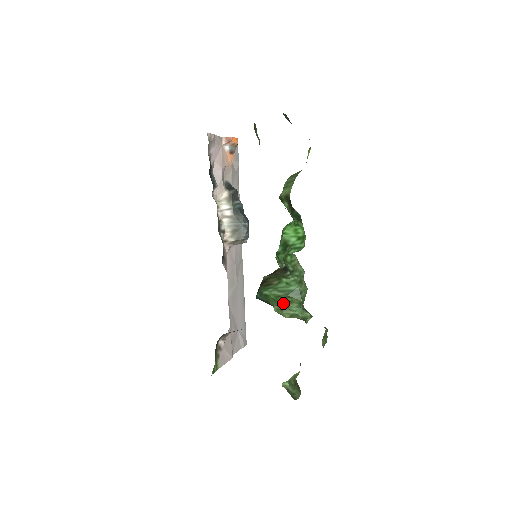
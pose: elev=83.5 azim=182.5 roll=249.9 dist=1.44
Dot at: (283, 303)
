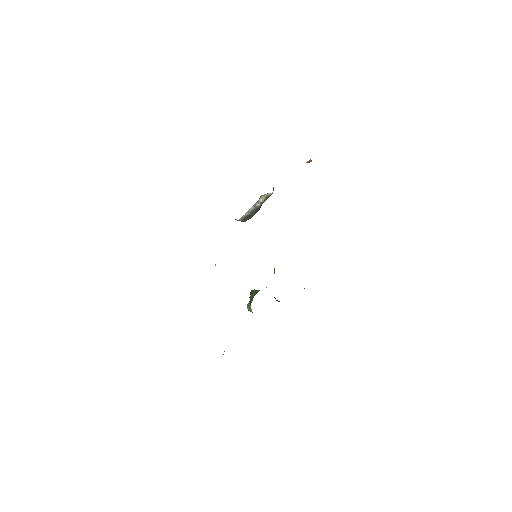
Dot at: (251, 298)
